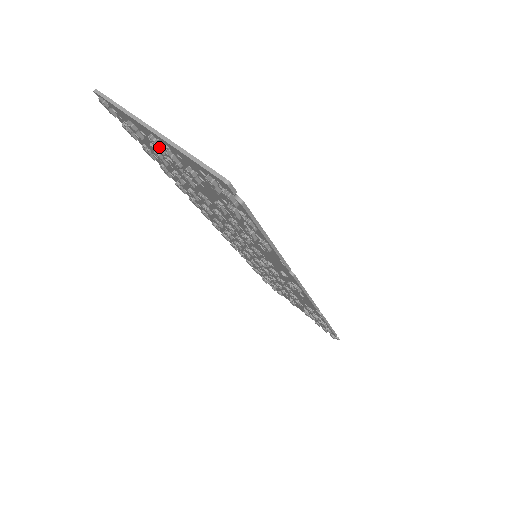
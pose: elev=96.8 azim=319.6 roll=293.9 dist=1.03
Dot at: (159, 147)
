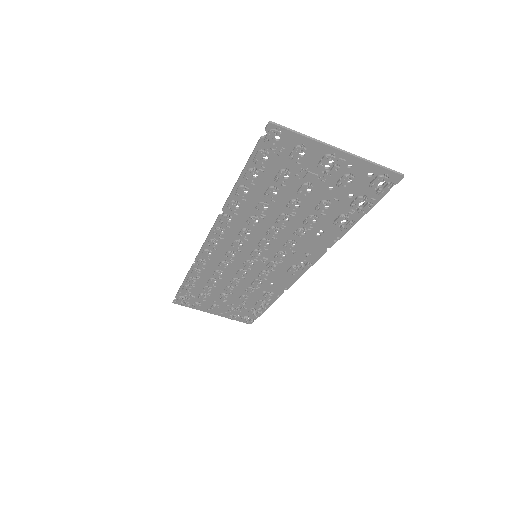
Dot at: (326, 162)
